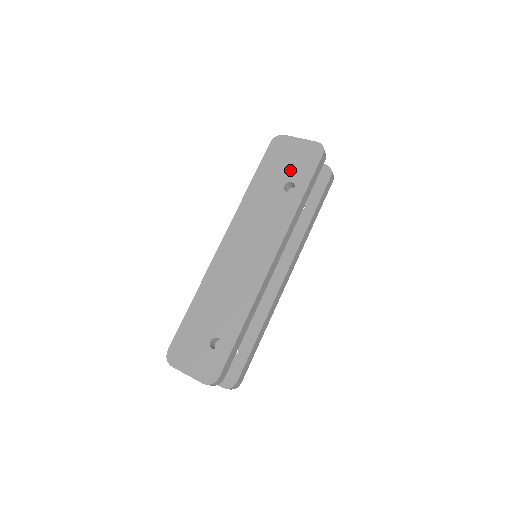
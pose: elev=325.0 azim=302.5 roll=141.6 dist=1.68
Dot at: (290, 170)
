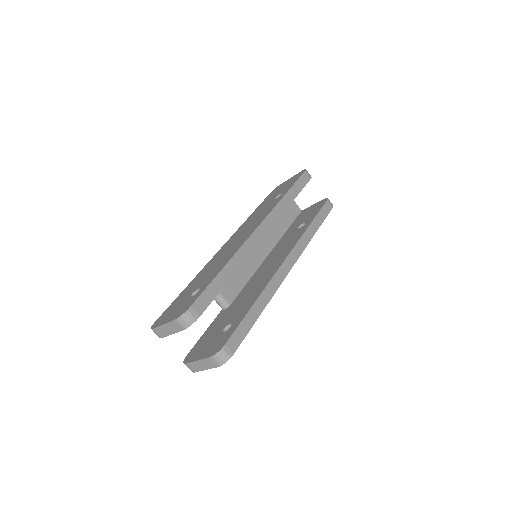
Dot at: occluded
